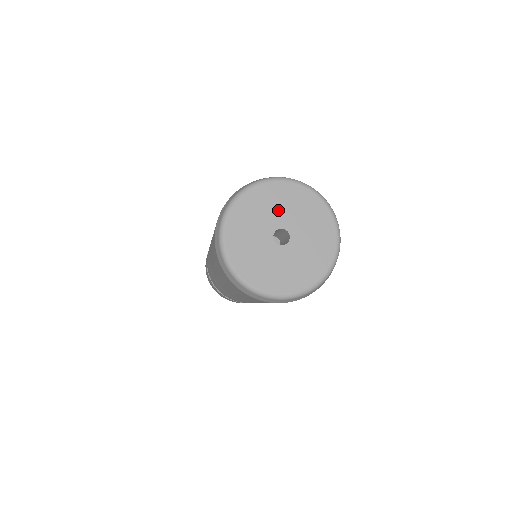
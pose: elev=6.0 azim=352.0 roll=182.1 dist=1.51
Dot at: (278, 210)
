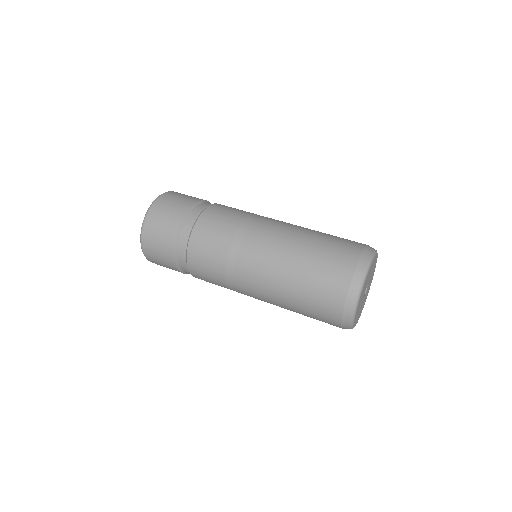
Dot at: occluded
